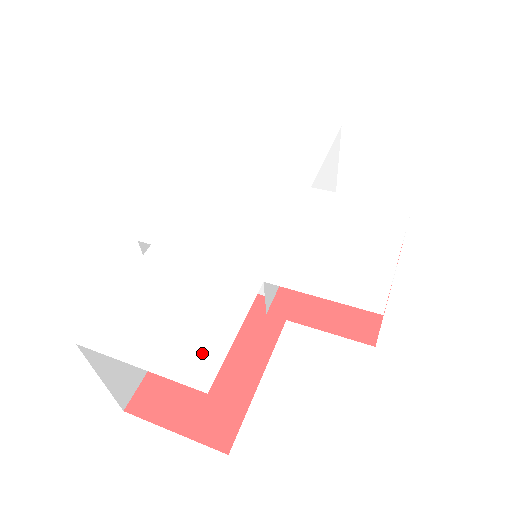
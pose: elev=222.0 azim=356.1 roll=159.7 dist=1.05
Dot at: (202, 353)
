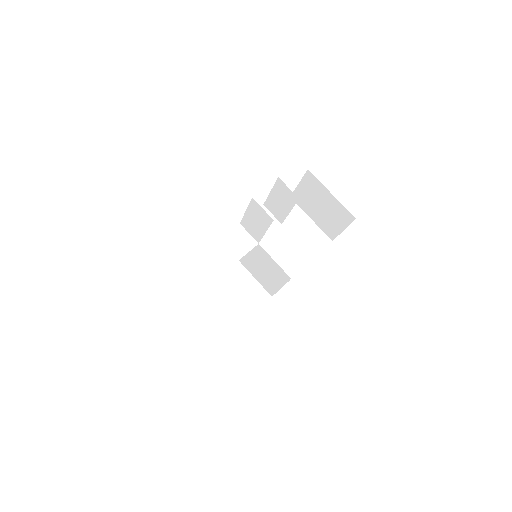
Dot at: occluded
